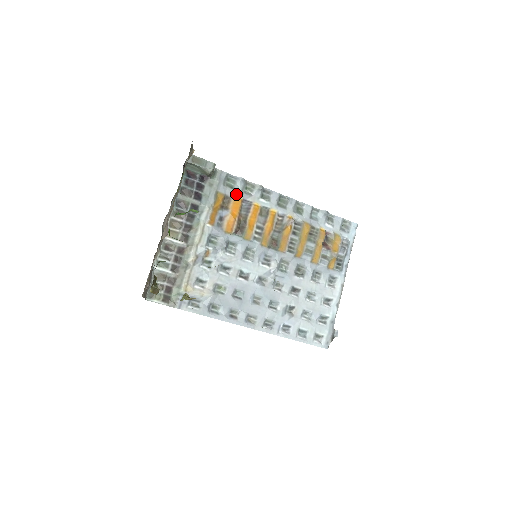
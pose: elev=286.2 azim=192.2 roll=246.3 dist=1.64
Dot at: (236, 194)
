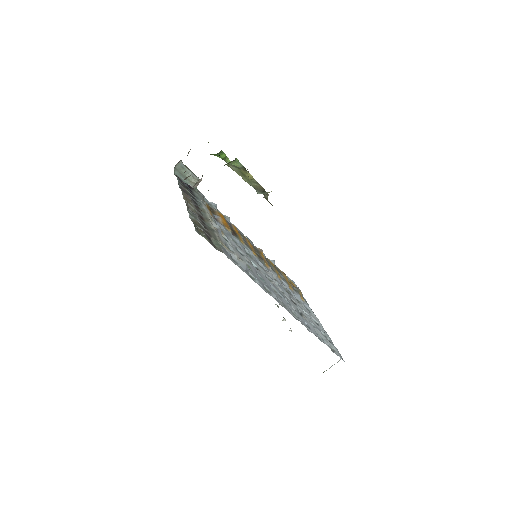
Dot at: (217, 211)
